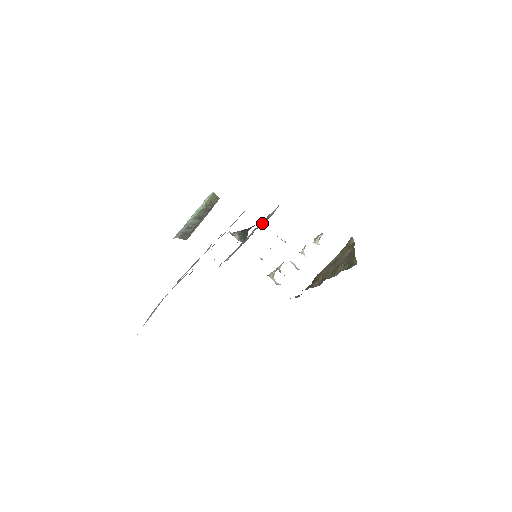
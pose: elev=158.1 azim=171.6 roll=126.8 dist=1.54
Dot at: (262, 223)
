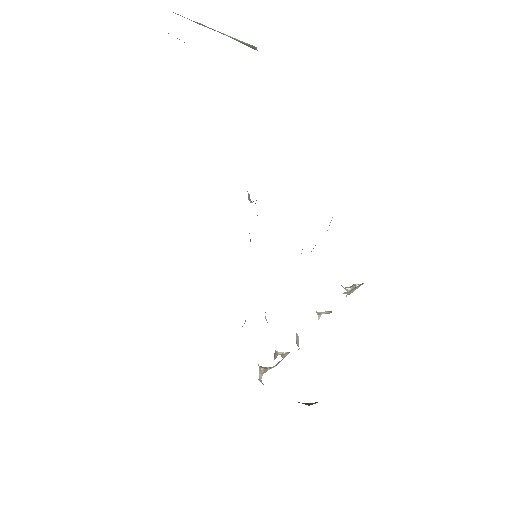
Dot at: occluded
